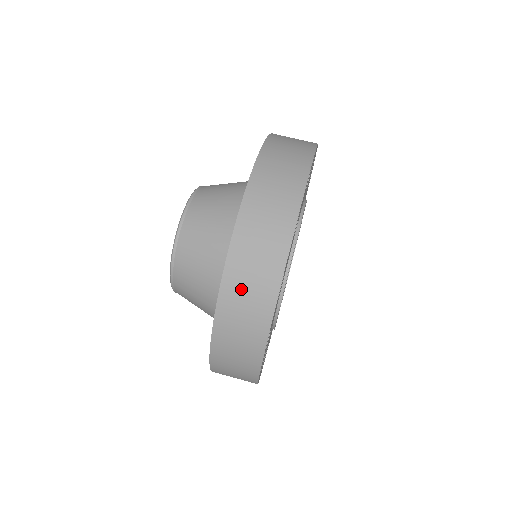
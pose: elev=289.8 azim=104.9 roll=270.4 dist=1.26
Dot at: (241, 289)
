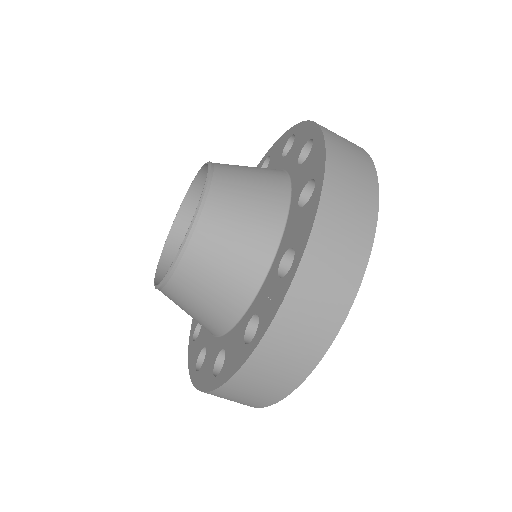
Dot at: (231, 397)
